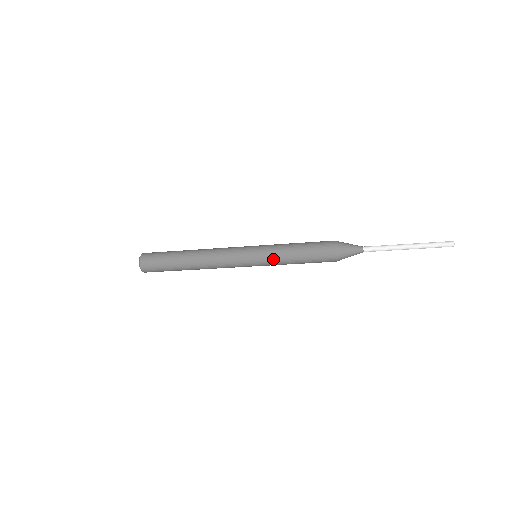
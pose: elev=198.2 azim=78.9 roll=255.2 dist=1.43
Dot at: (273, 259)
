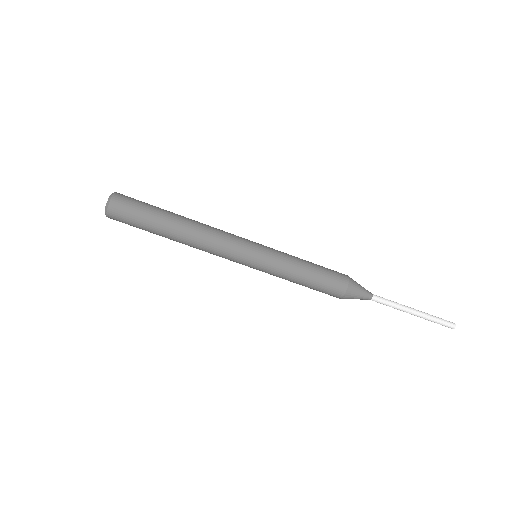
Dot at: (281, 252)
